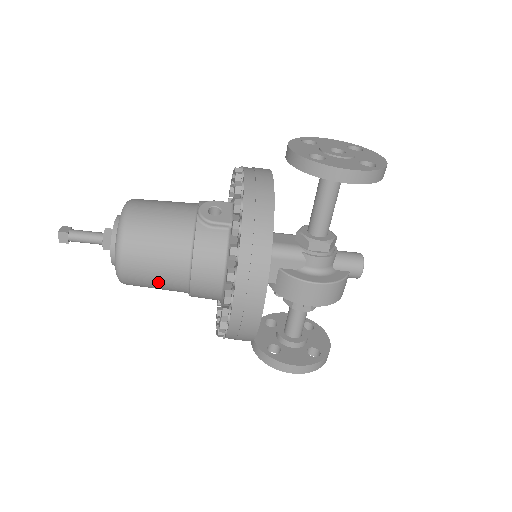
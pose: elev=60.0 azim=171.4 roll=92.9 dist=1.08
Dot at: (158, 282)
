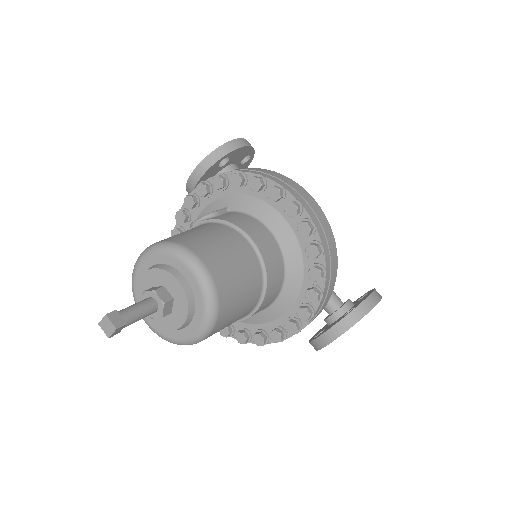
Dot at: (240, 271)
